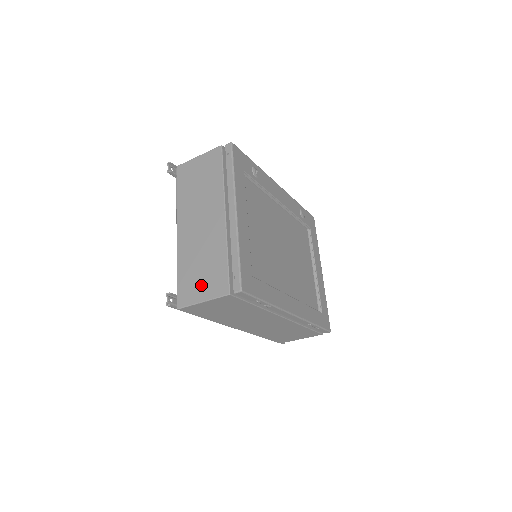
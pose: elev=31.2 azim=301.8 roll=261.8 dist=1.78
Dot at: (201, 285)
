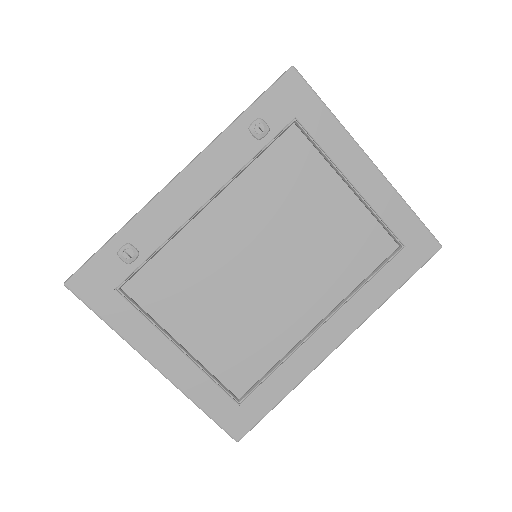
Dot at: occluded
